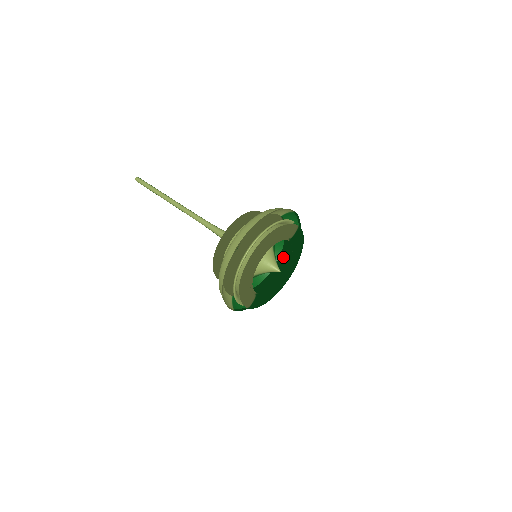
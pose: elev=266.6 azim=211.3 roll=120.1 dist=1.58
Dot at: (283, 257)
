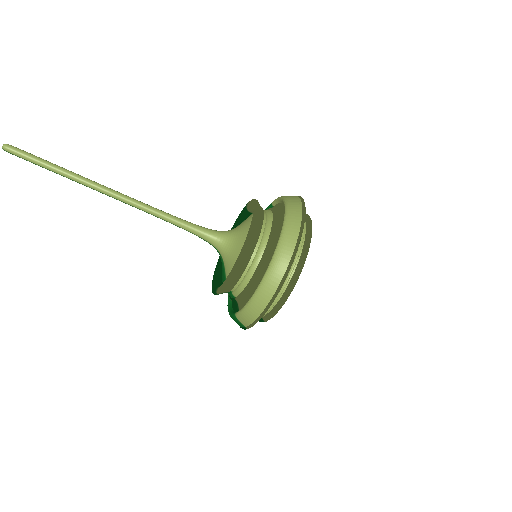
Dot at: occluded
